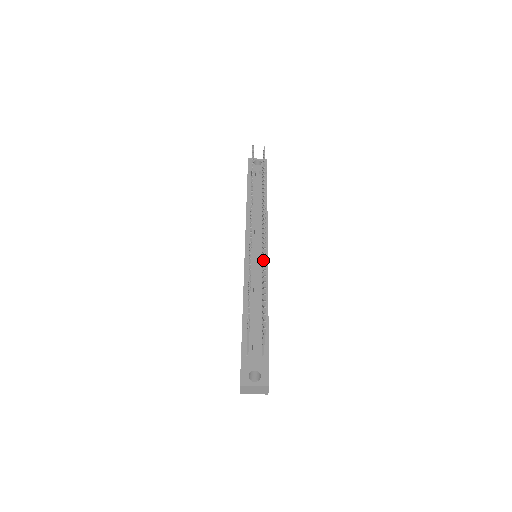
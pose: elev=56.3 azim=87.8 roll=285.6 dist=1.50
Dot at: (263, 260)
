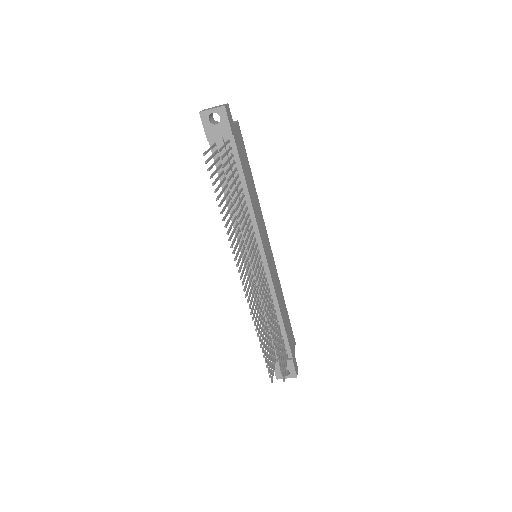
Dot at: (266, 313)
